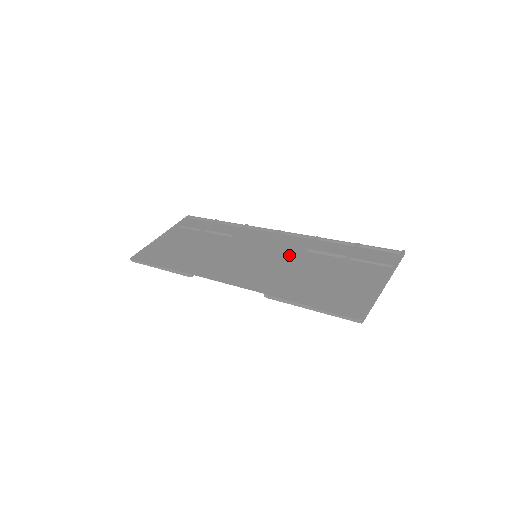
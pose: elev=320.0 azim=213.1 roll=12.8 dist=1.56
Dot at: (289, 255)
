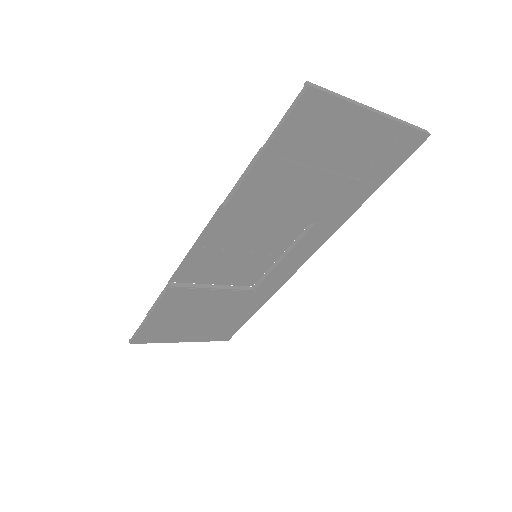
Dot at: (288, 223)
